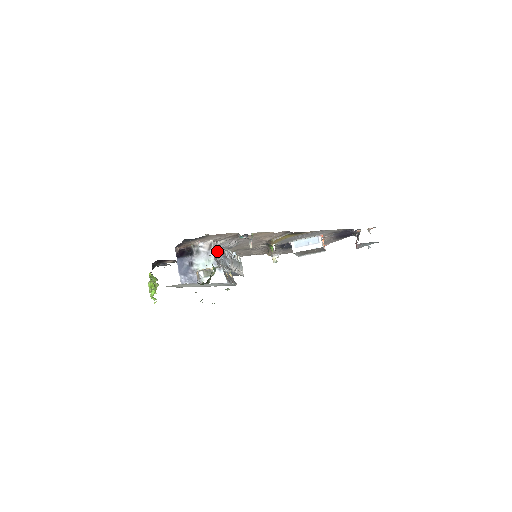
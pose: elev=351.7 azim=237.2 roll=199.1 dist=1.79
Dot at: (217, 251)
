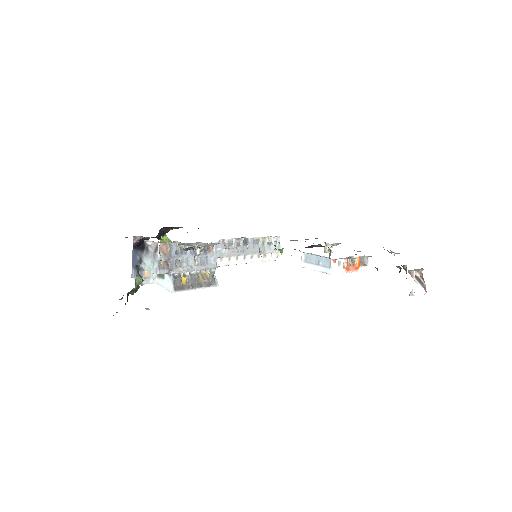
Dot at: (171, 253)
